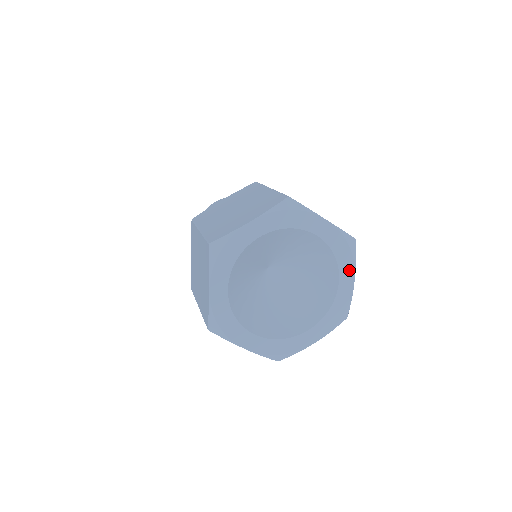
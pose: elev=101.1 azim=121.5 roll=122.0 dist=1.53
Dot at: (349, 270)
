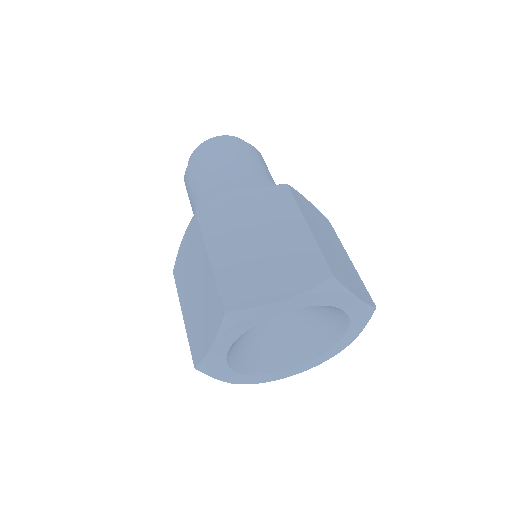
Dot at: (346, 299)
